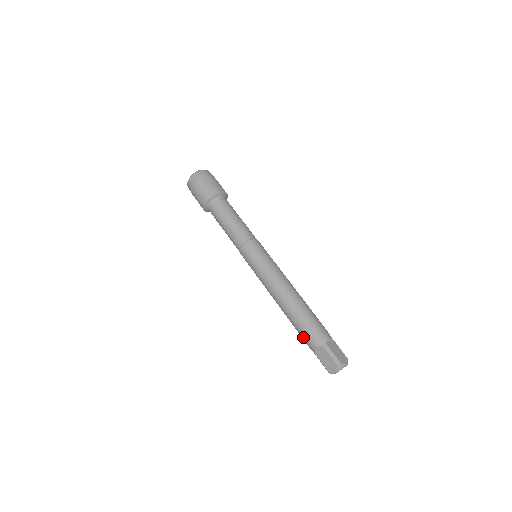
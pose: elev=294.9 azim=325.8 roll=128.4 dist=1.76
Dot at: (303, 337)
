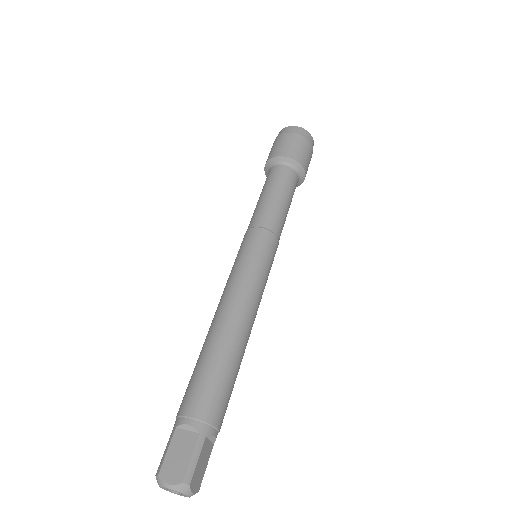
Dot at: occluded
